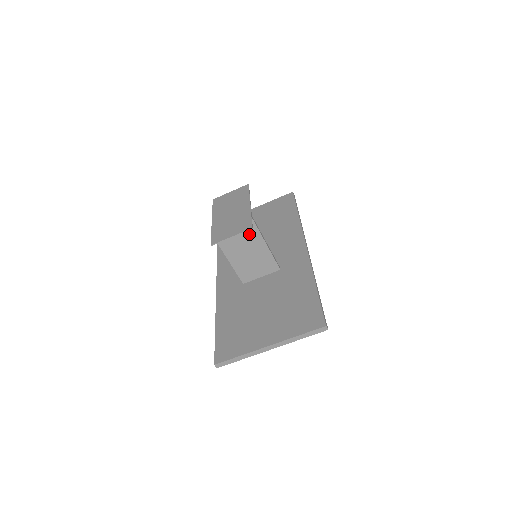
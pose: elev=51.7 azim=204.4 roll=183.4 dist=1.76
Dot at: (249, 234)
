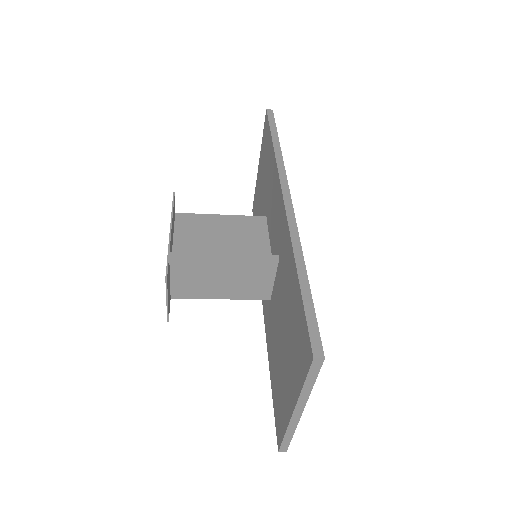
Dot at: (195, 267)
